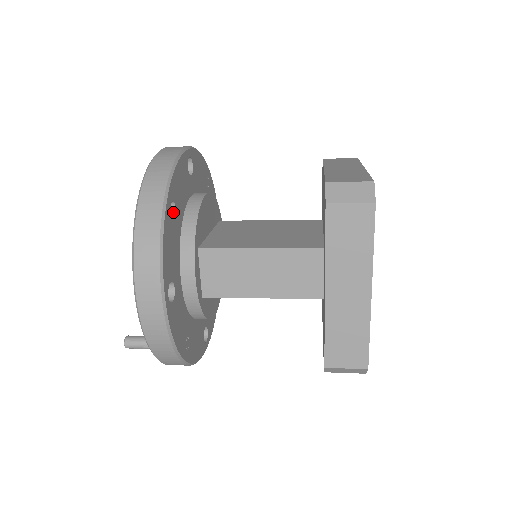
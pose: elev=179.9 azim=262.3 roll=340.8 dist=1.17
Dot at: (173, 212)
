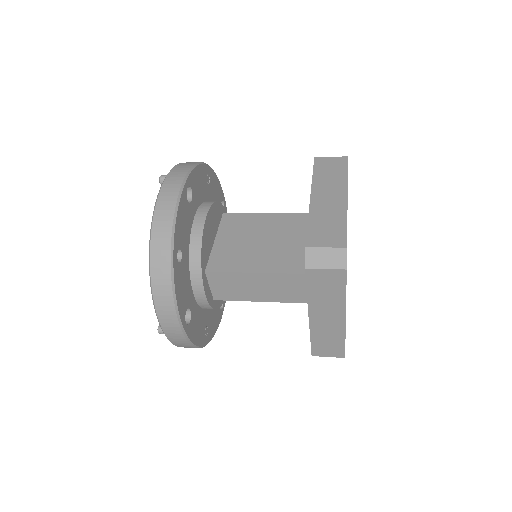
Dot at: (180, 255)
